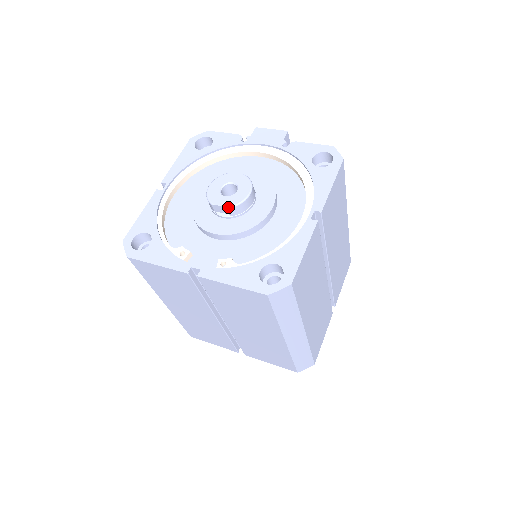
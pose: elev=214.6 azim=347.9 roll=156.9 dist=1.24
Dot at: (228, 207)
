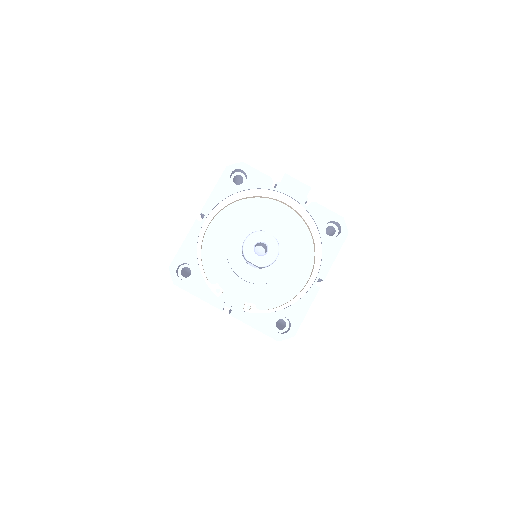
Dot at: (259, 267)
